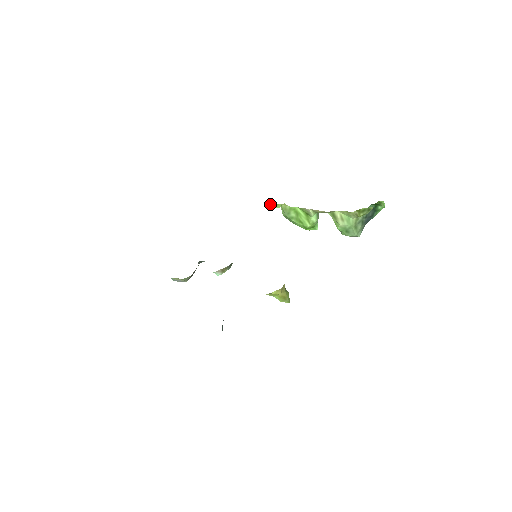
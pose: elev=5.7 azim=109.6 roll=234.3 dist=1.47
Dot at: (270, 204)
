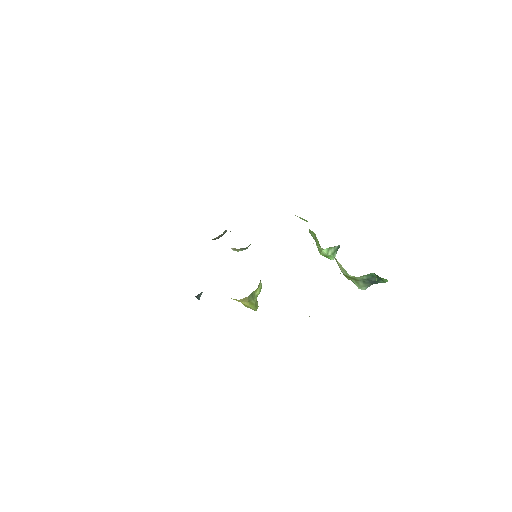
Dot at: occluded
